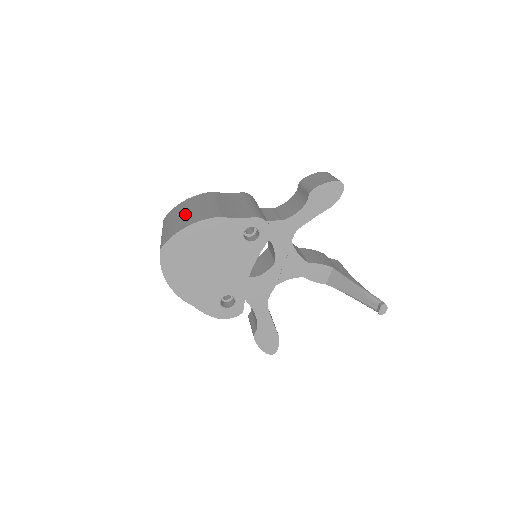
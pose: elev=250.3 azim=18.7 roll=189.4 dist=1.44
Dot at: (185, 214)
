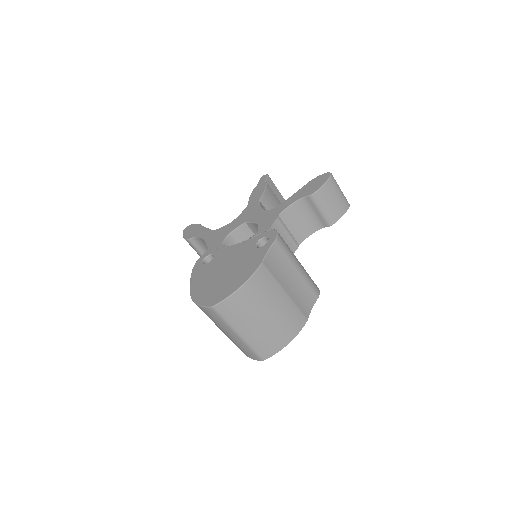
Dot at: (269, 322)
